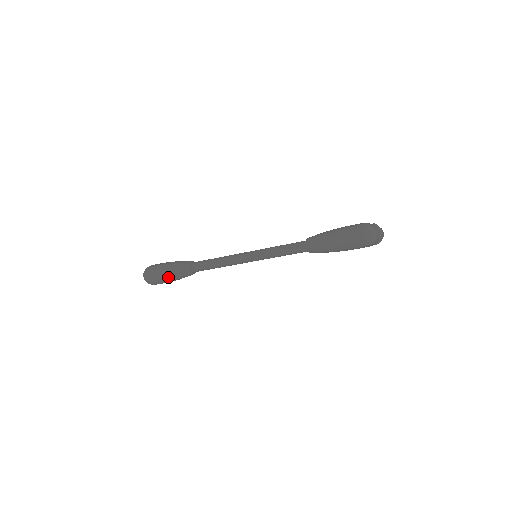
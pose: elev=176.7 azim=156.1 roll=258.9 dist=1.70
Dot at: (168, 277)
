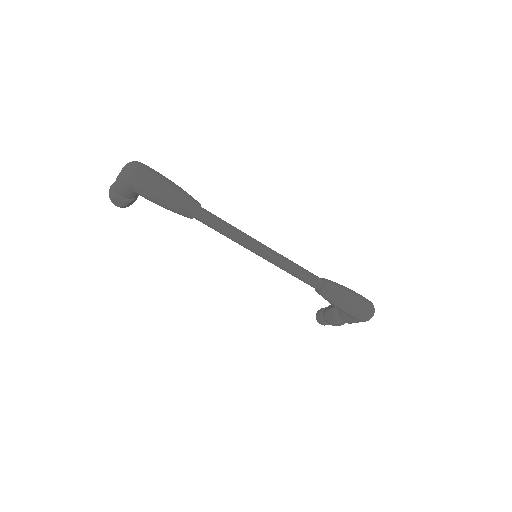
Dot at: (167, 195)
